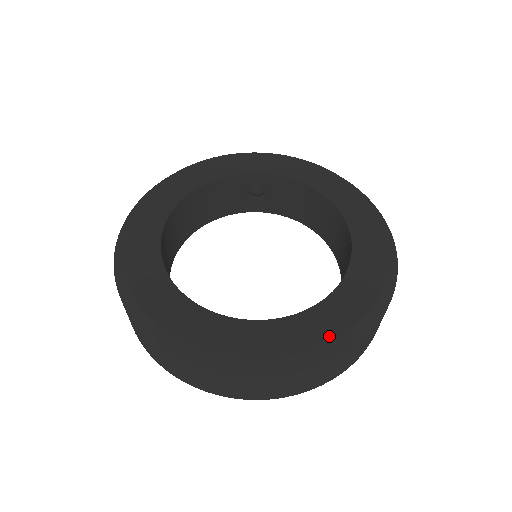
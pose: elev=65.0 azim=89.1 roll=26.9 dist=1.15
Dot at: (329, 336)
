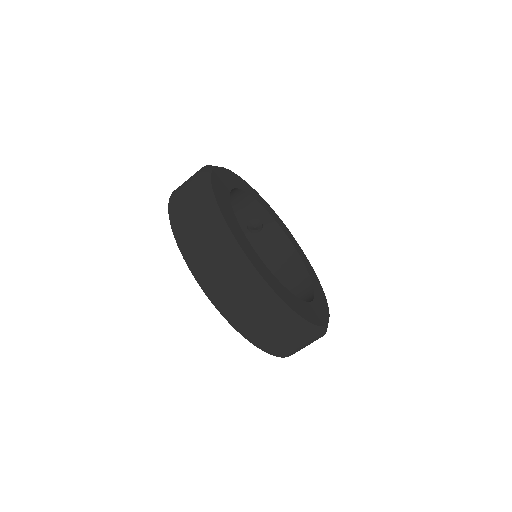
Dot at: (311, 320)
